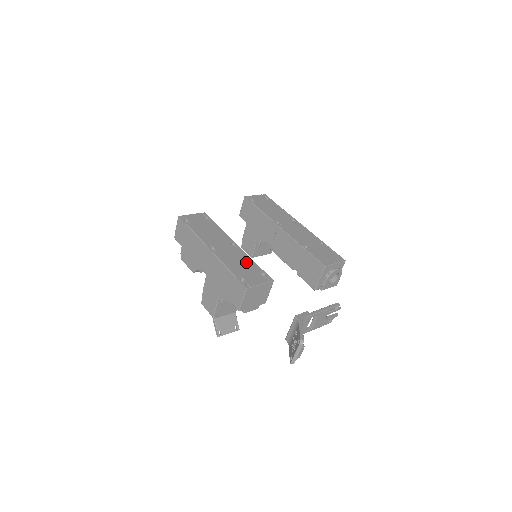
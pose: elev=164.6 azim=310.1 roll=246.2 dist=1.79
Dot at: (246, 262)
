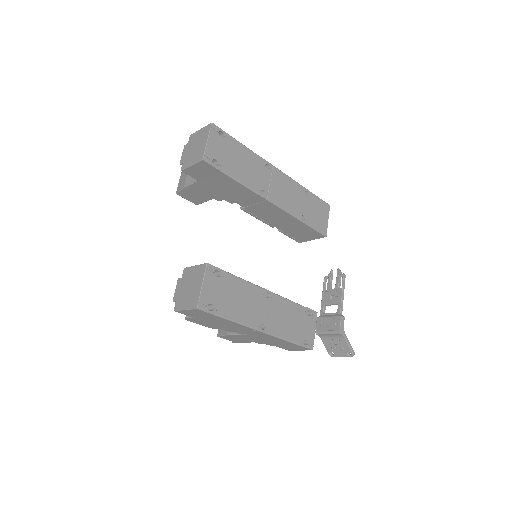
Dot at: (292, 313)
